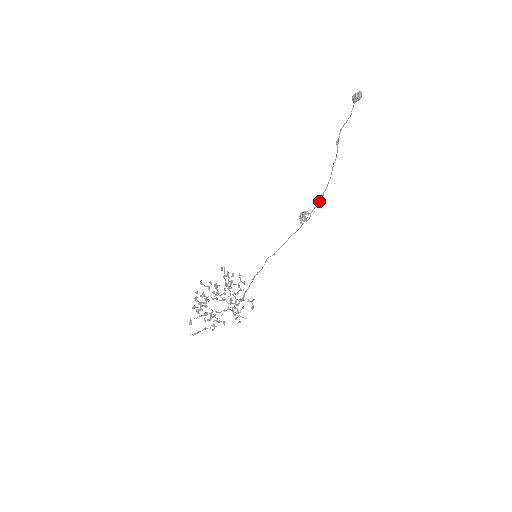
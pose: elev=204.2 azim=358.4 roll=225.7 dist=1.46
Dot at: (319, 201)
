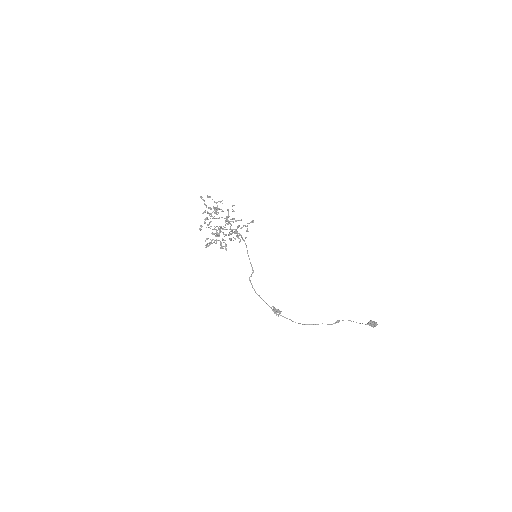
Dot at: occluded
